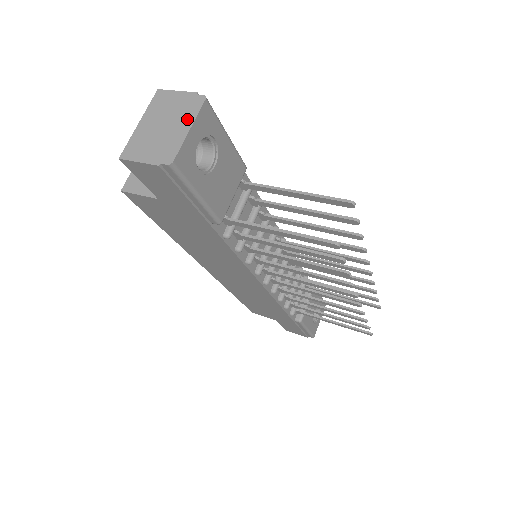
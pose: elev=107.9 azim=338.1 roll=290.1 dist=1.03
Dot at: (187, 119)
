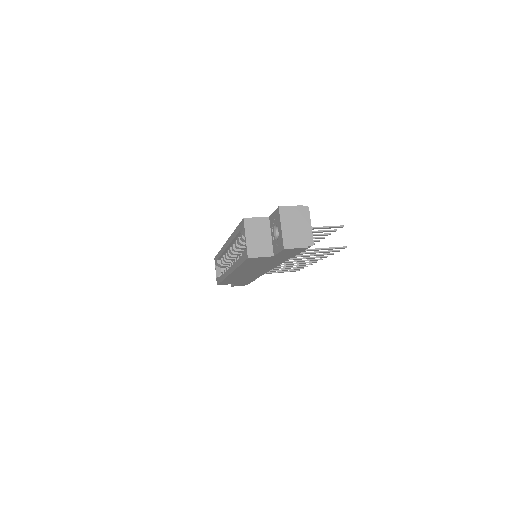
Dot at: (307, 221)
